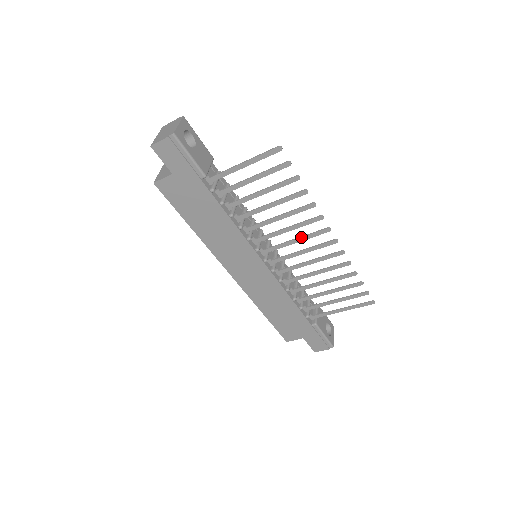
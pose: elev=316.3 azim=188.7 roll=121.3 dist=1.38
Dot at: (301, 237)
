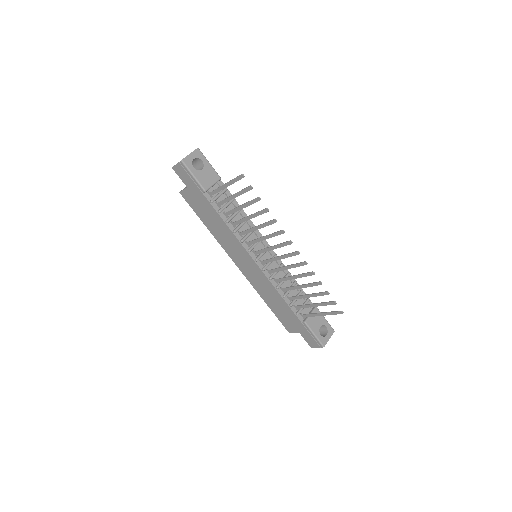
Dot at: (275, 245)
